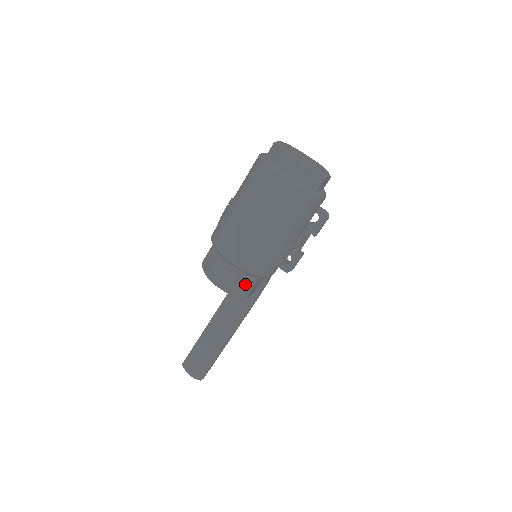
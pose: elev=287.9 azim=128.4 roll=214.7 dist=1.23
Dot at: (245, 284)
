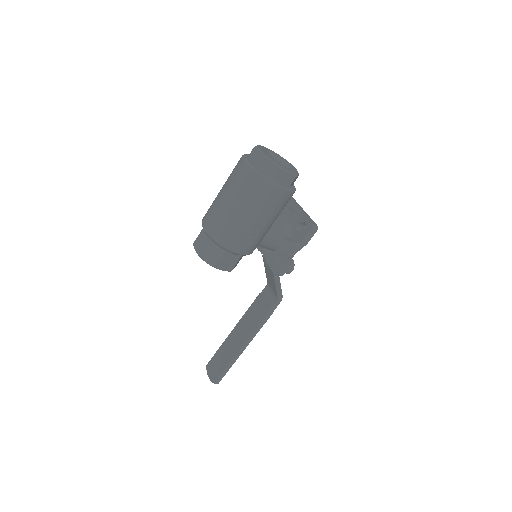
Dot at: (215, 254)
